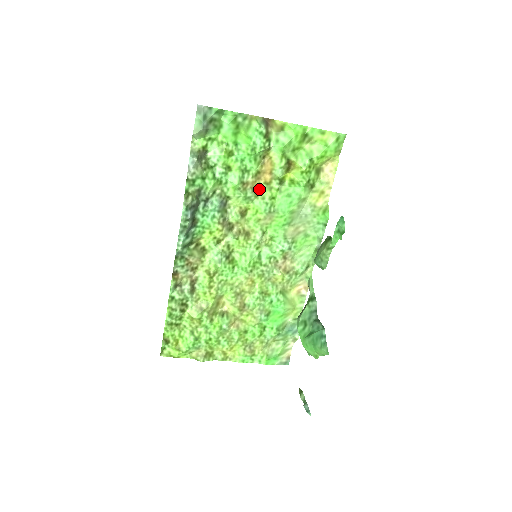
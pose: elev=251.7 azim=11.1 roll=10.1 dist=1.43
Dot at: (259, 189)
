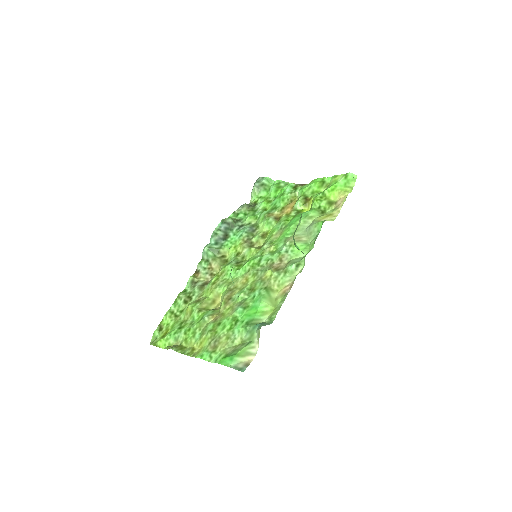
Dot at: (280, 218)
